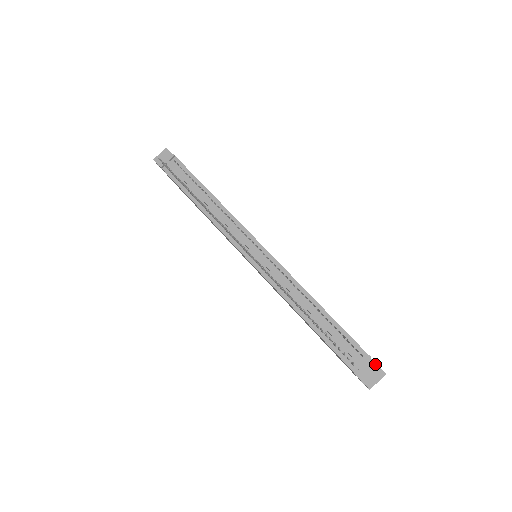
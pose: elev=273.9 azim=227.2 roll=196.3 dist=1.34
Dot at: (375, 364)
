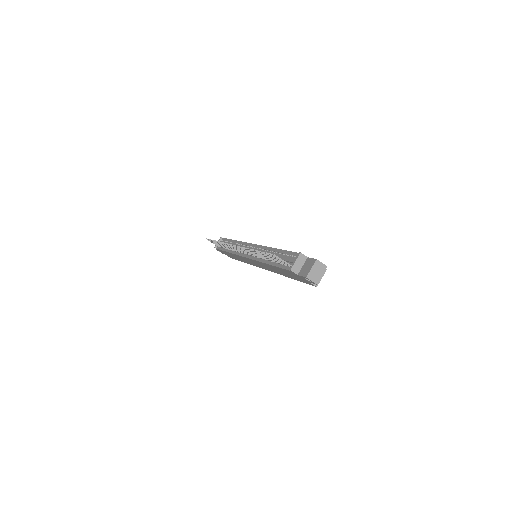
Dot at: (310, 259)
